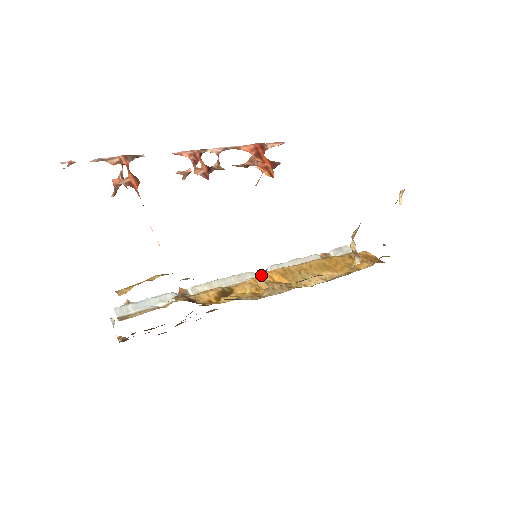
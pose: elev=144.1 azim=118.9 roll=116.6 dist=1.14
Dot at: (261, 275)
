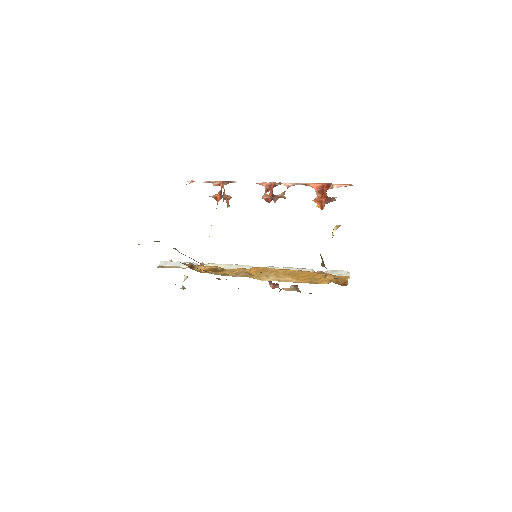
Dot at: (250, 268)
